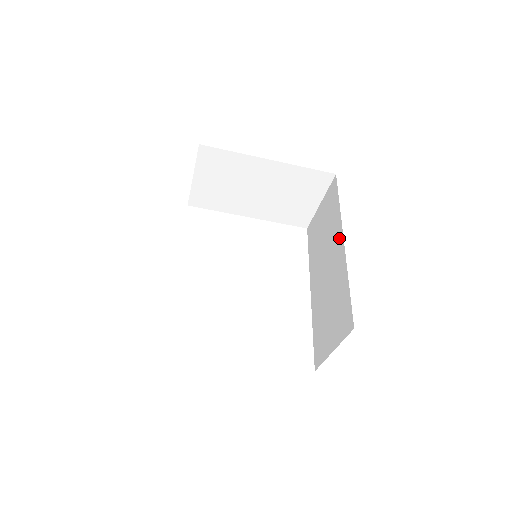
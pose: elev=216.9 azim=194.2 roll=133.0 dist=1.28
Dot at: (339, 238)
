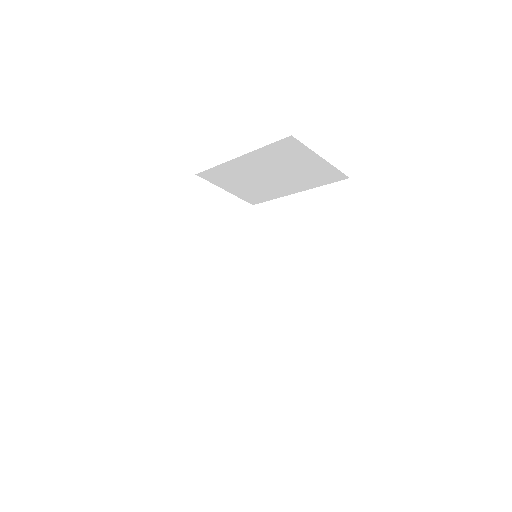
Dot at: occluded
